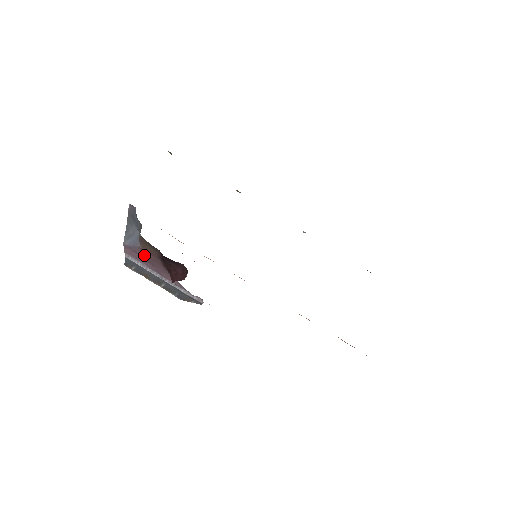
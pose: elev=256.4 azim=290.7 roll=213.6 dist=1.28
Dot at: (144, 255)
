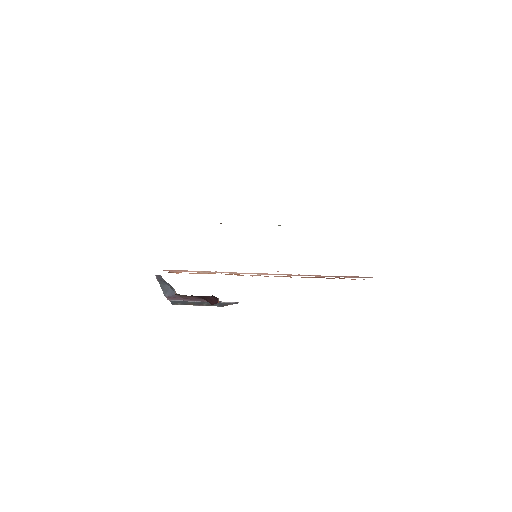
Dot at: (183, 298)
